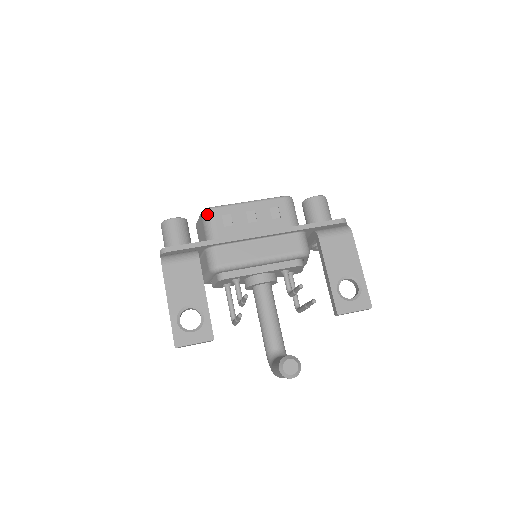
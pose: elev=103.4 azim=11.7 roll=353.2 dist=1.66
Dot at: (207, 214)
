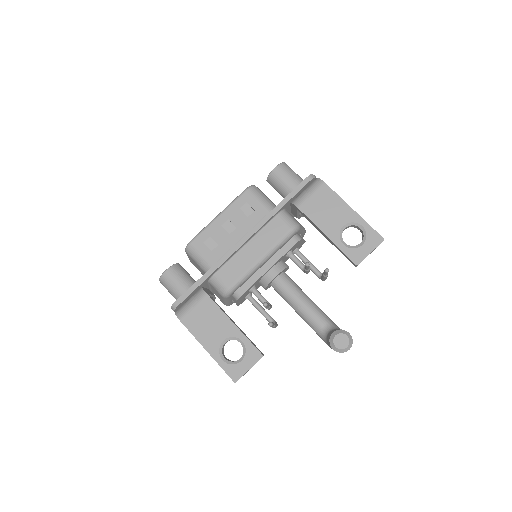
Dot at: (190, 250)
